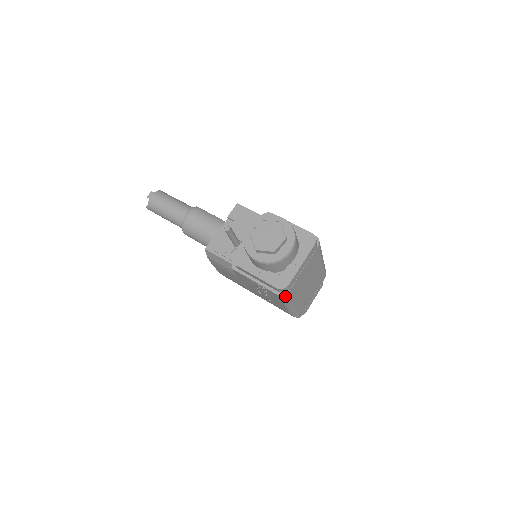
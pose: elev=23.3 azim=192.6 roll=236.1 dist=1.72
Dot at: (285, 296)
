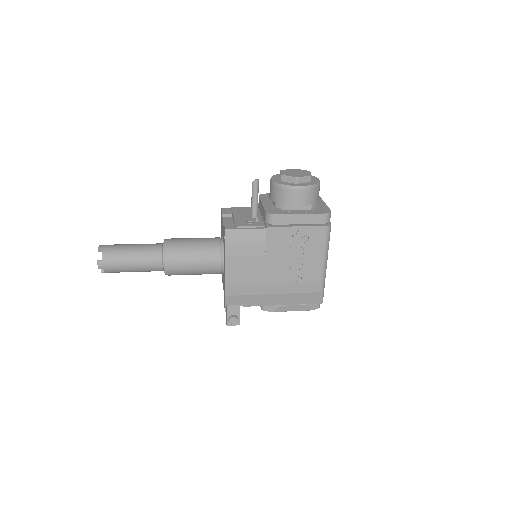
Dot at: (330, 228)
